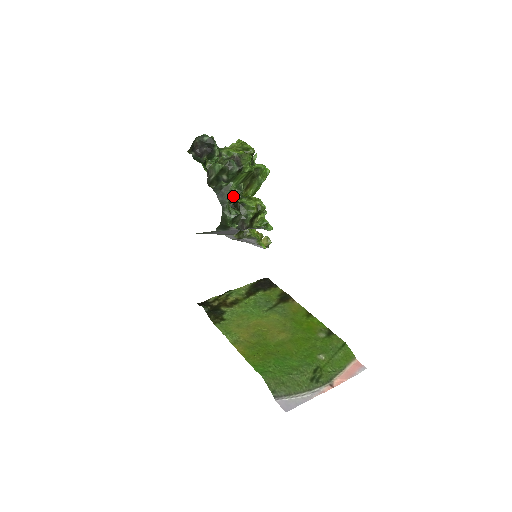
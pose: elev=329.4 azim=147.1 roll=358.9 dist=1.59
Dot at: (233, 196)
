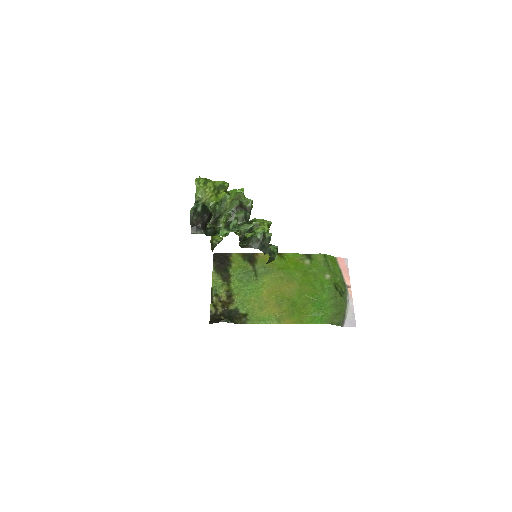
Dot at: occluded
